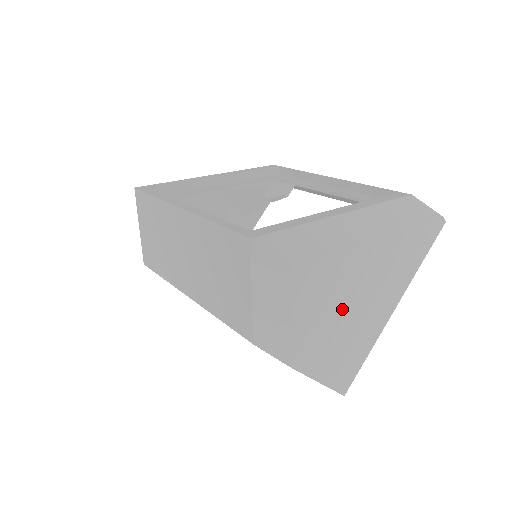
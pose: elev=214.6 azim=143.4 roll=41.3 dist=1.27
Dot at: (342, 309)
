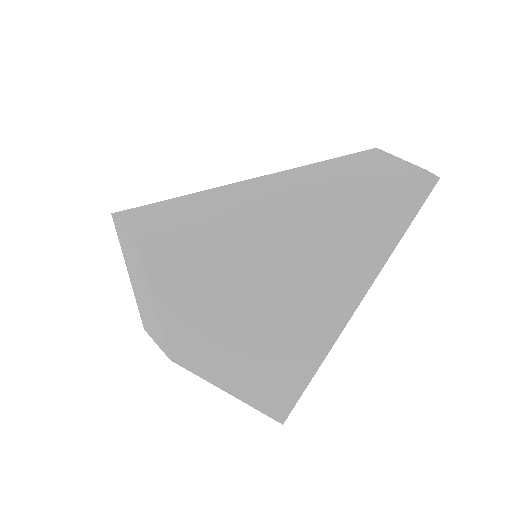
Dot at: (236, 298)
